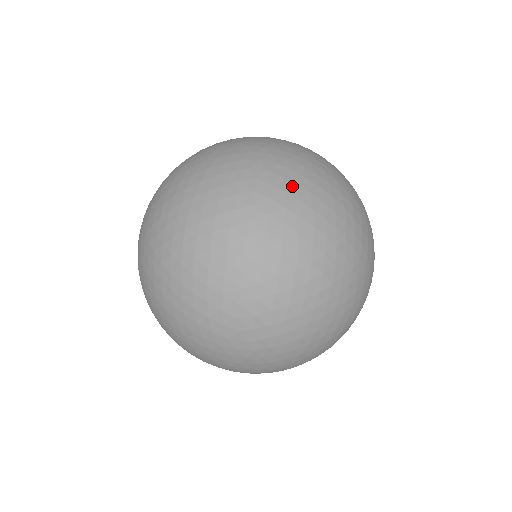
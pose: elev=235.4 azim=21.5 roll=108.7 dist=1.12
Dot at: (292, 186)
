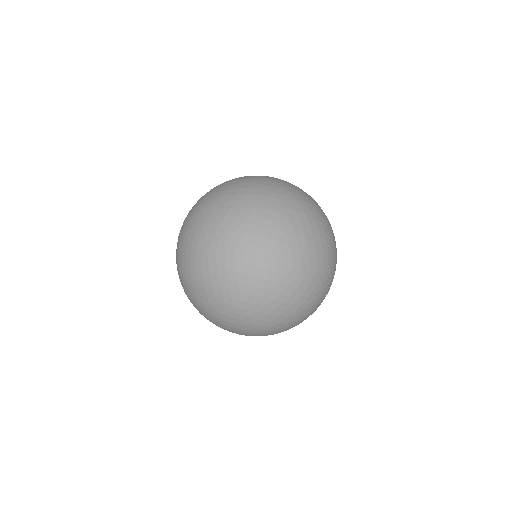
Dot at: (326, 281)
